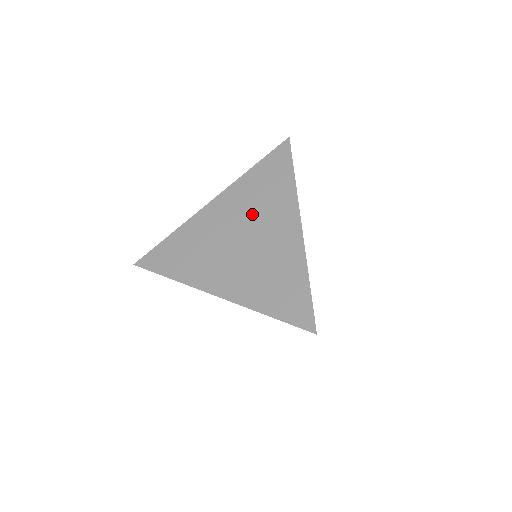
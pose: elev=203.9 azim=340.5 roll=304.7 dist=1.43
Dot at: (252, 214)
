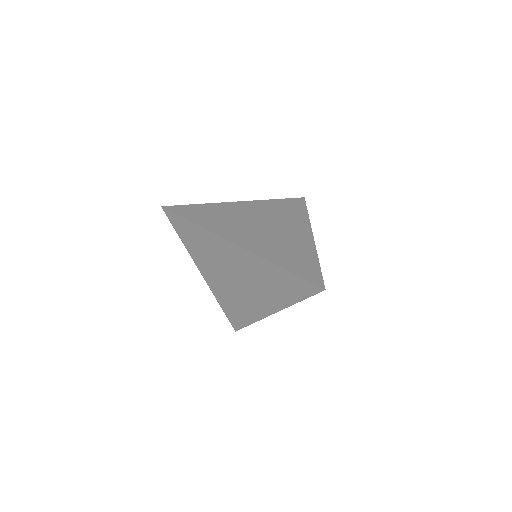
Dot at: (274, 218)
